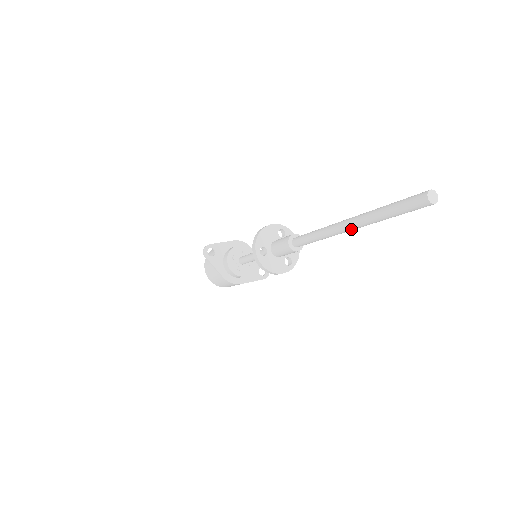
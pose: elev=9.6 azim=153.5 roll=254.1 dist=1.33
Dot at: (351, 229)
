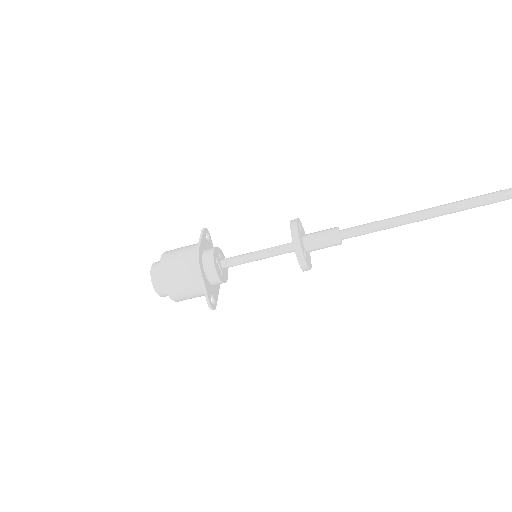
Dot at: (431, 211)
